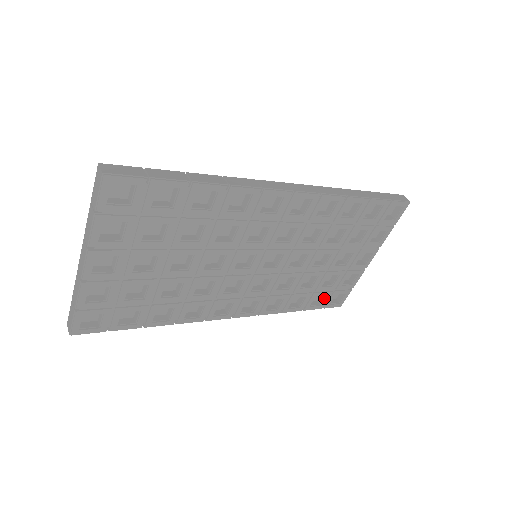
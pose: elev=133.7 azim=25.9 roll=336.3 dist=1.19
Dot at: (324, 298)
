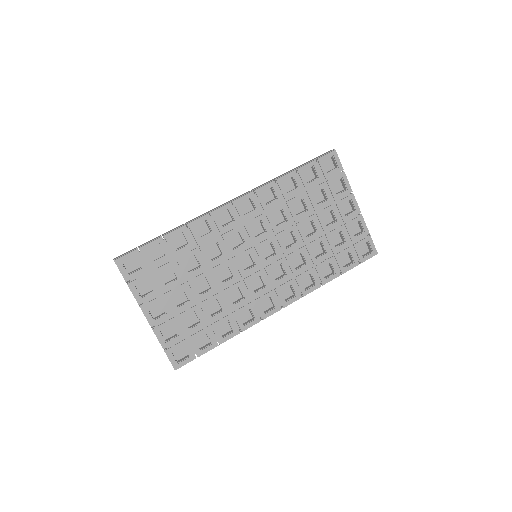
Dot at: (351, 255)
